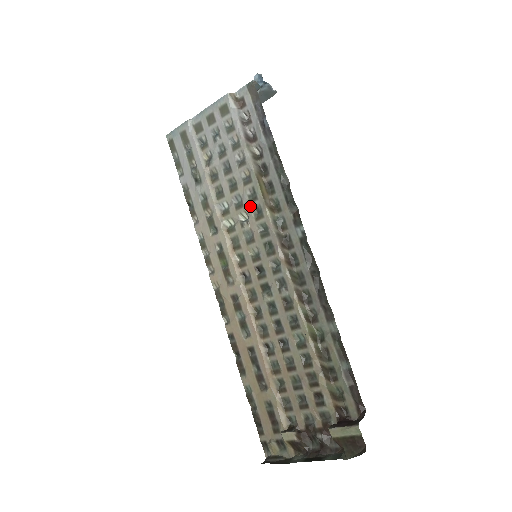
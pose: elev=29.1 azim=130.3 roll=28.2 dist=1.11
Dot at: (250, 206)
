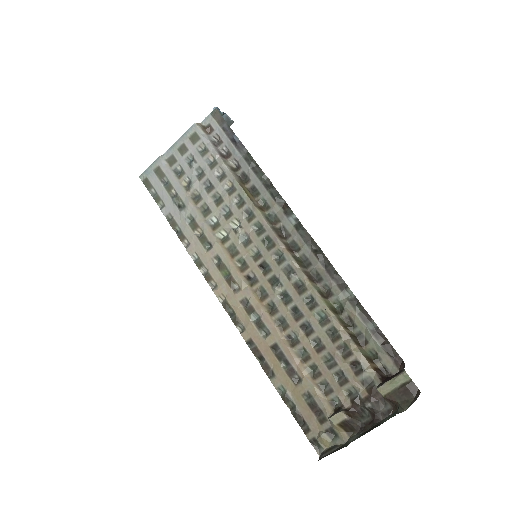
Dot at: (240, 212)
